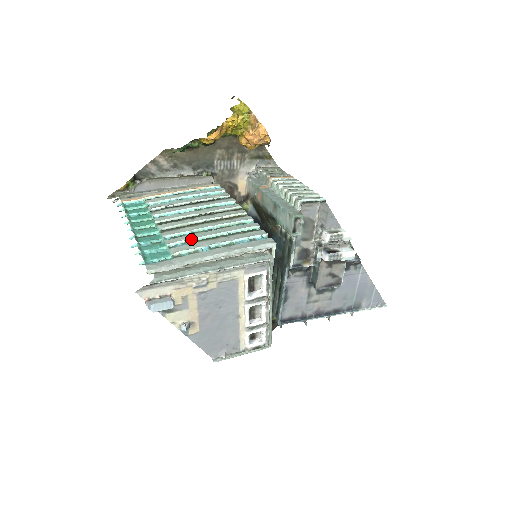
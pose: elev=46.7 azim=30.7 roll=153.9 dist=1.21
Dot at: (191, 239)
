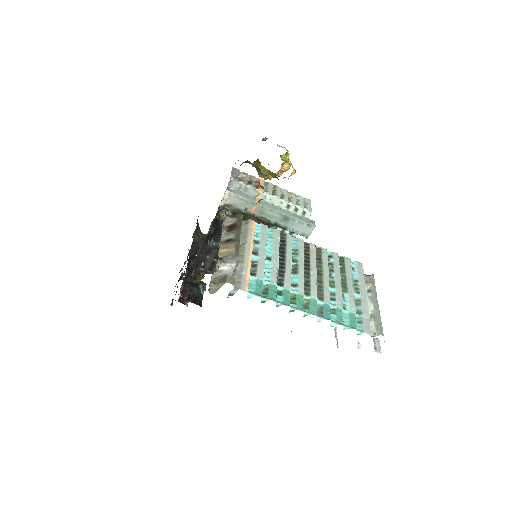
Dot at: (341, 293)
